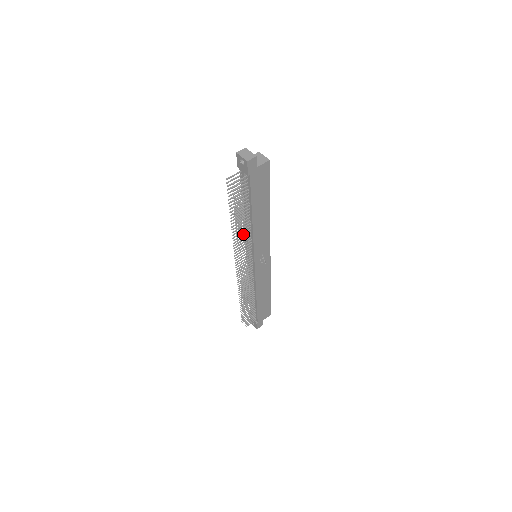
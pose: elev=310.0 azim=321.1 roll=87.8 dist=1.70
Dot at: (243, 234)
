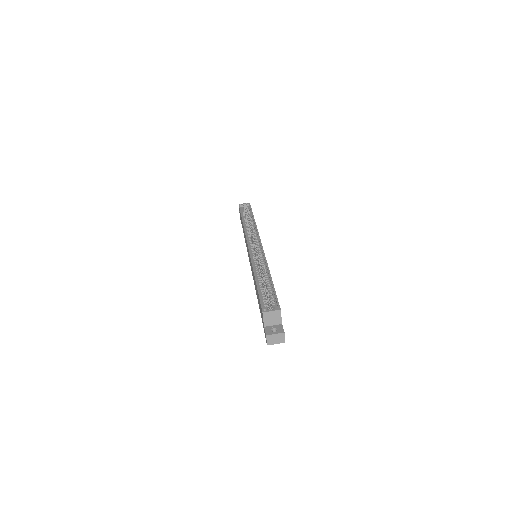
Dot at: occluded
